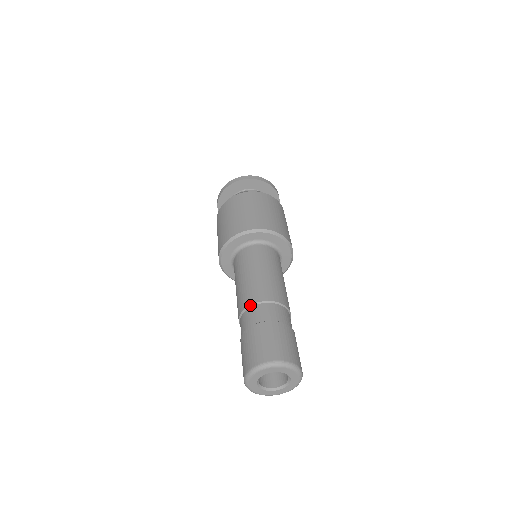
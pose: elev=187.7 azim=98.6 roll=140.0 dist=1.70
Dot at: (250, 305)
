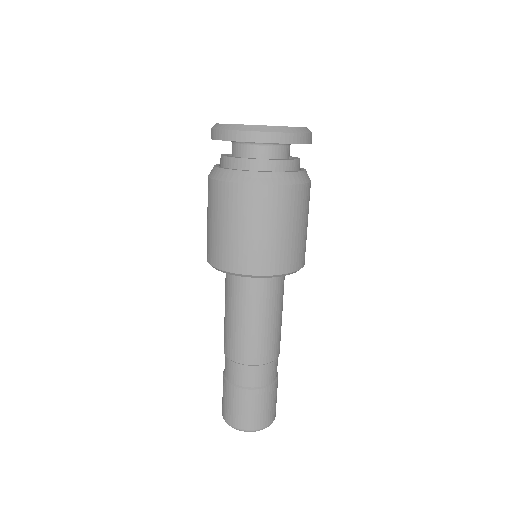
Dot at: (259, 365)
